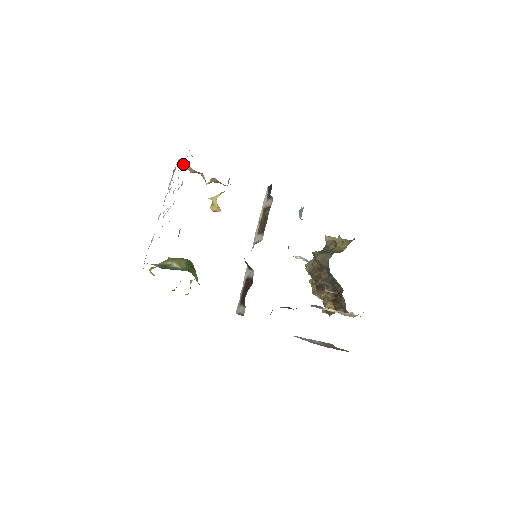
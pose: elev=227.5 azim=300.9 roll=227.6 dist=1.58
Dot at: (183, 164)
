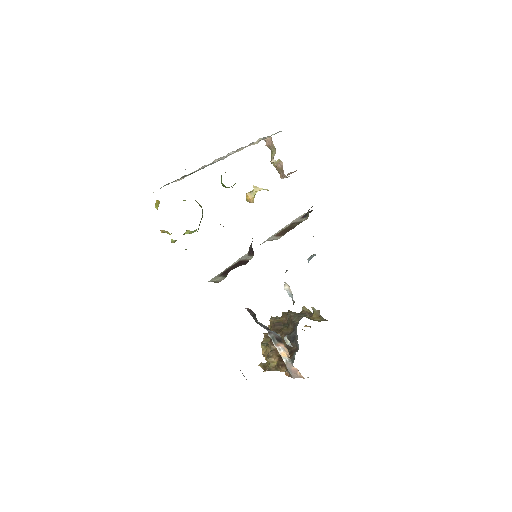
Dot at: (259, 141)
